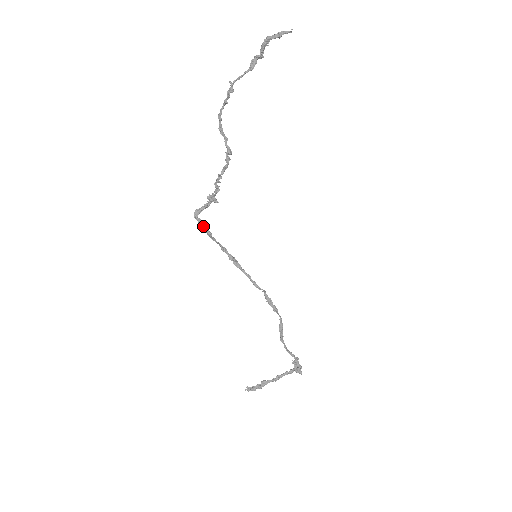
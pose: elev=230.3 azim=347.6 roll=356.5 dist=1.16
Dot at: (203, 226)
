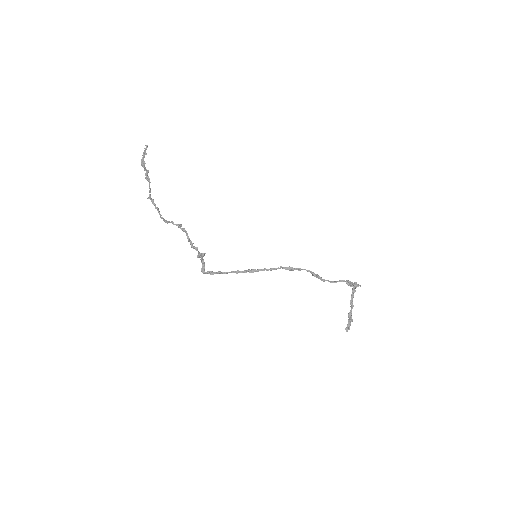
Dot at: (212, 273)
